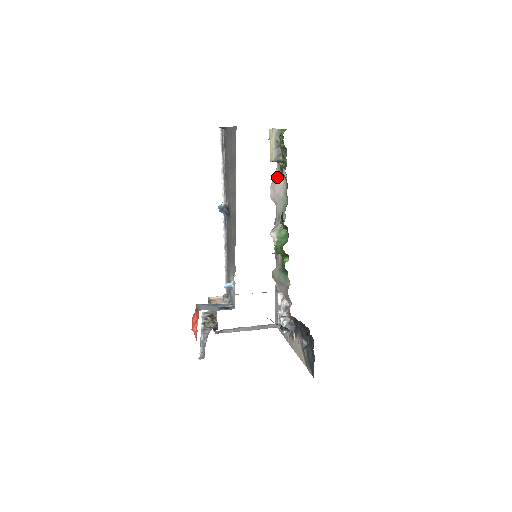
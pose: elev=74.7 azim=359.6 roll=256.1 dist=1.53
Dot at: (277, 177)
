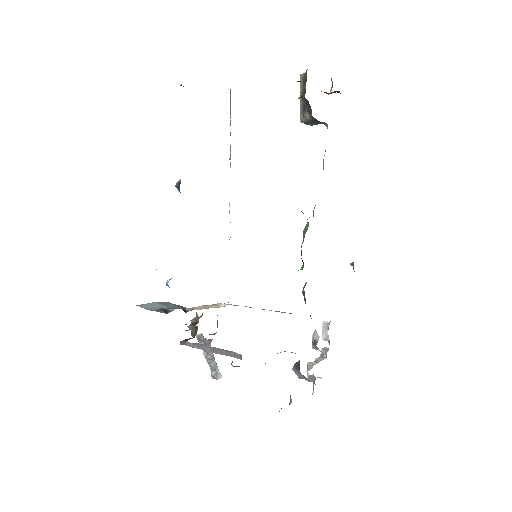
Dot at: occluded
